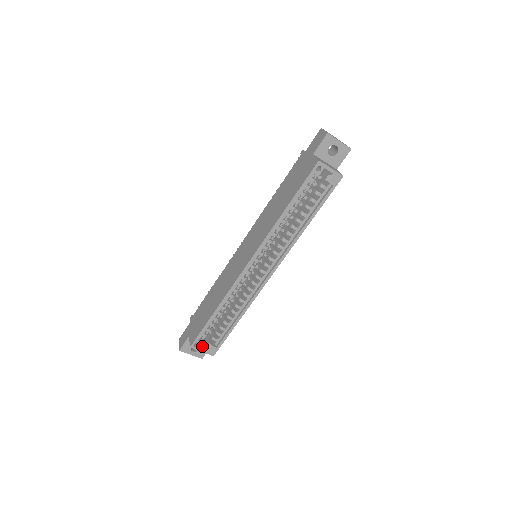
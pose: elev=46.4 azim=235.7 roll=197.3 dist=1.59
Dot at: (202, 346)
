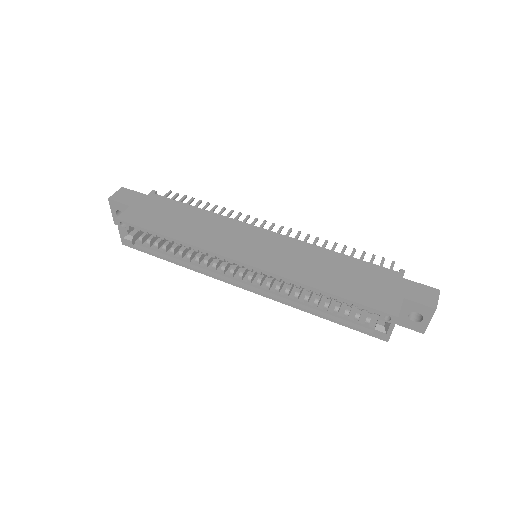
Dot at: (126, 230)
